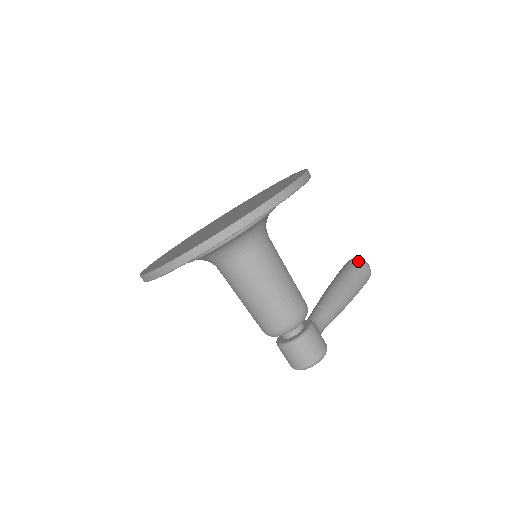
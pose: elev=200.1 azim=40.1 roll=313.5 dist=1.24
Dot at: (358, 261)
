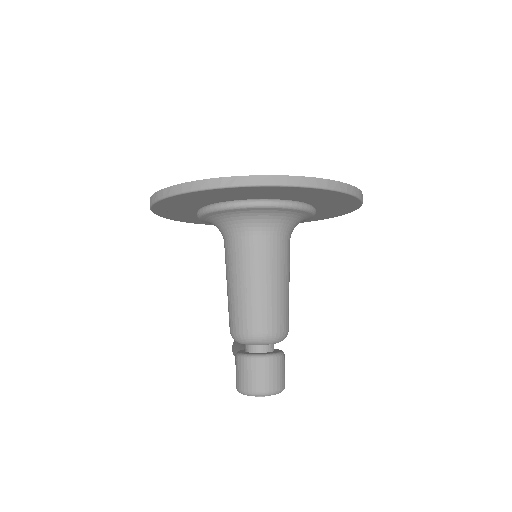
Dot at: occluded
